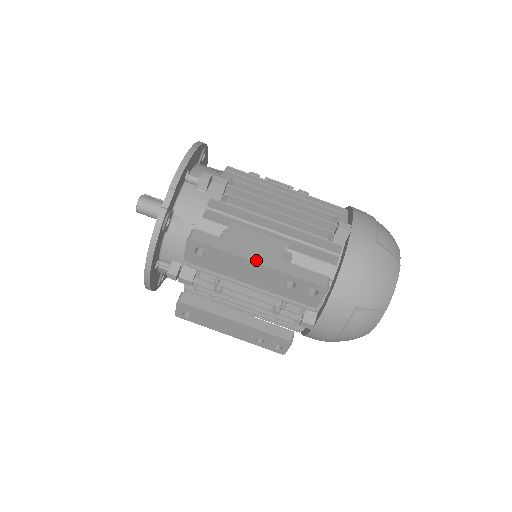
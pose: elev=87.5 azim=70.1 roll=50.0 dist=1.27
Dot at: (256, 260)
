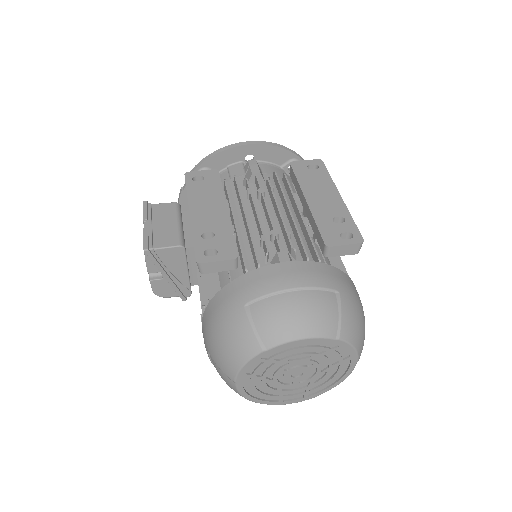
Dot at: (340, 197)
